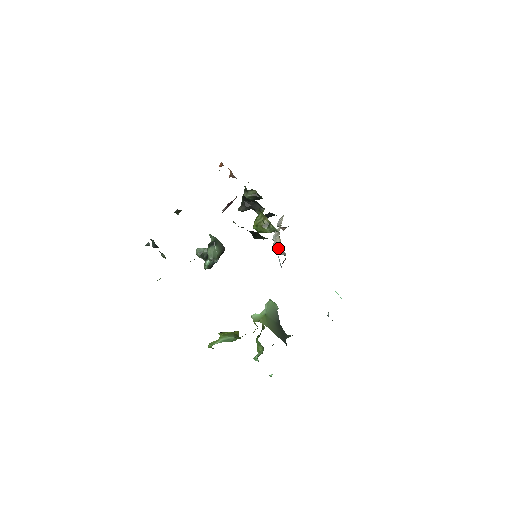
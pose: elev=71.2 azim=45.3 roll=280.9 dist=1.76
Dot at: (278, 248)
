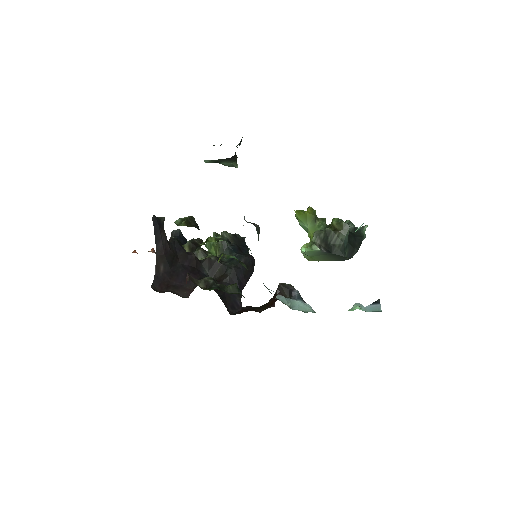
Dot at: occluded
